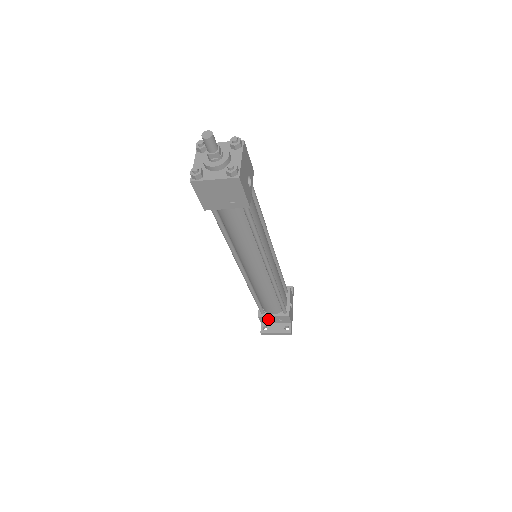
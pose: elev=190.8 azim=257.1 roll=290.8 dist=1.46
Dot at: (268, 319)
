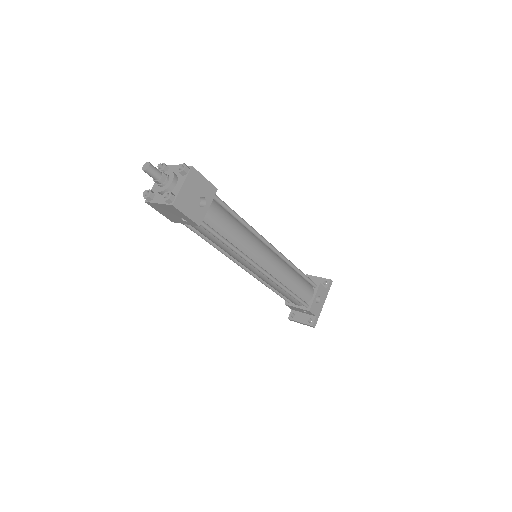
Dot at: (294, 308)
